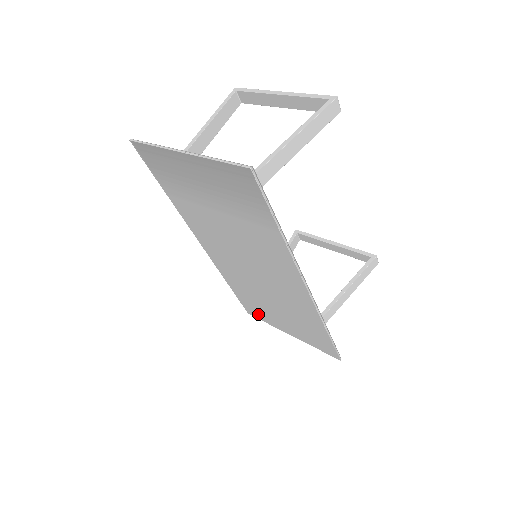
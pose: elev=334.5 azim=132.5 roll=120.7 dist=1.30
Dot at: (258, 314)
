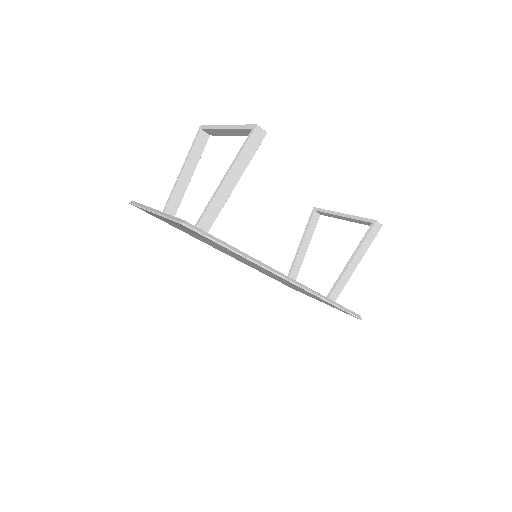
Dot at: (295, 289)
